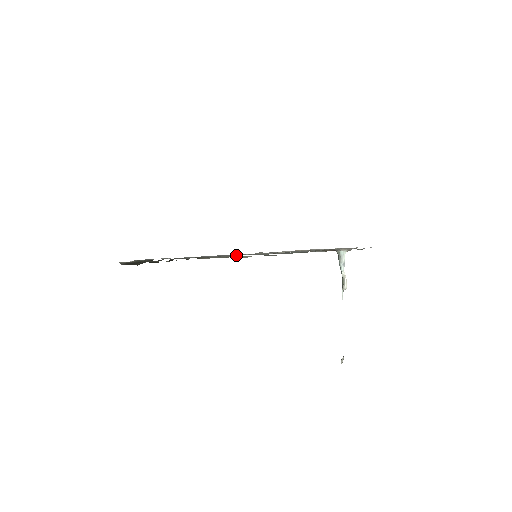
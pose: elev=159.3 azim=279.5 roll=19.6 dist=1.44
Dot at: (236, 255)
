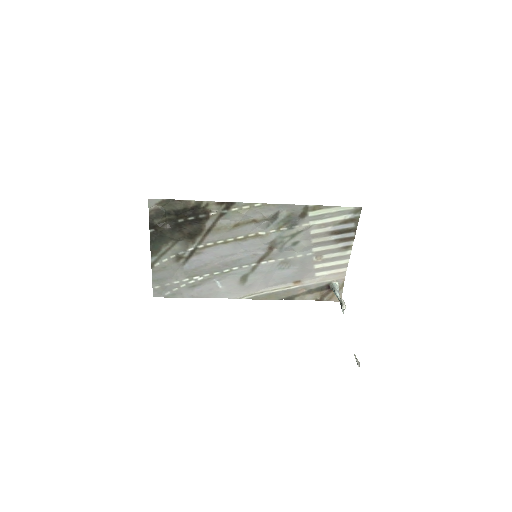
Dot at: (239, 254)
